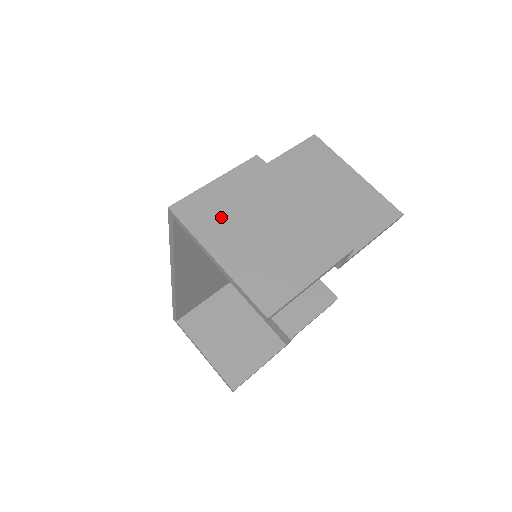
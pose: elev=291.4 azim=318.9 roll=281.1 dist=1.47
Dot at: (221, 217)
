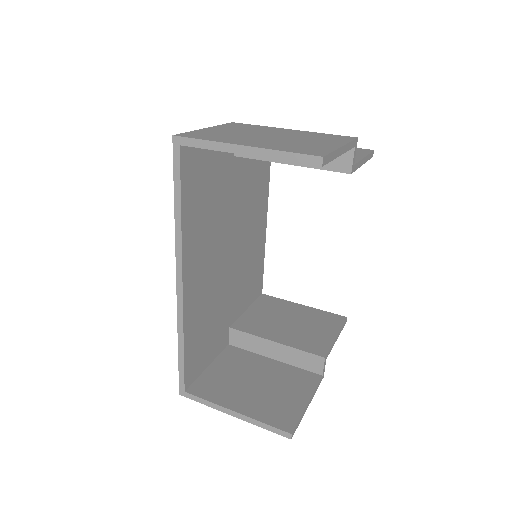
Dot at: (228, 135)
